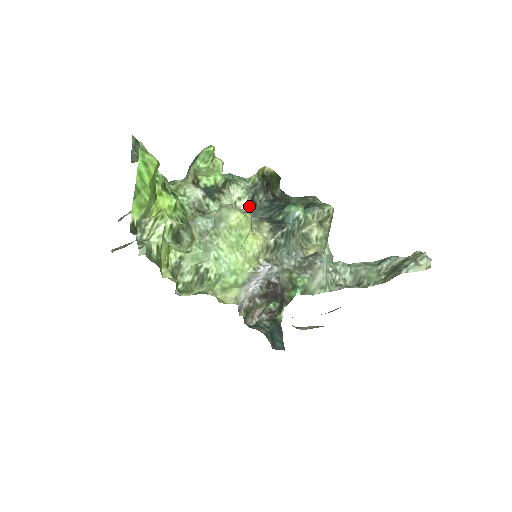
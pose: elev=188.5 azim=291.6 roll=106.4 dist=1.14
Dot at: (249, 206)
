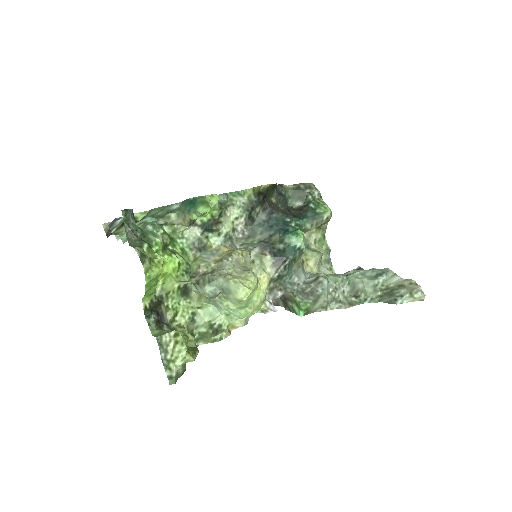
Dot at: (247, 223)
